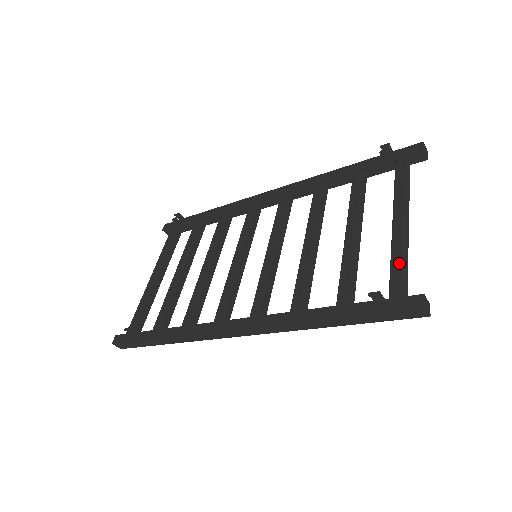
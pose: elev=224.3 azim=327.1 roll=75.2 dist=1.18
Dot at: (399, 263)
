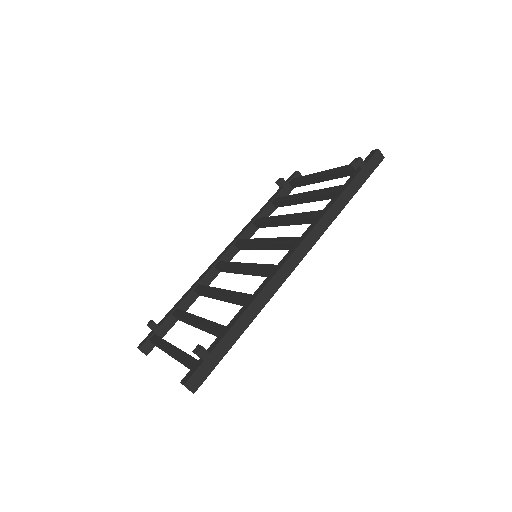
Dot at: (346, 166)
